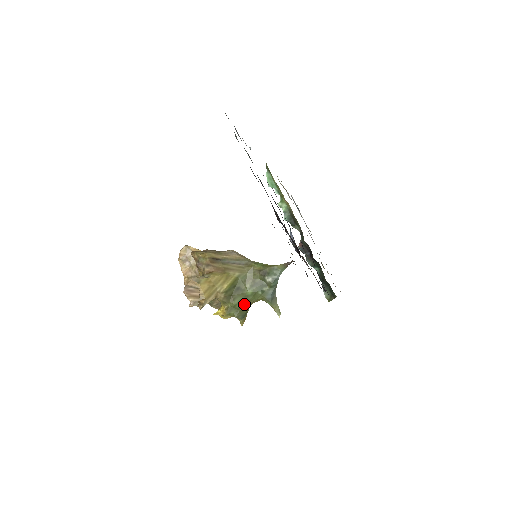
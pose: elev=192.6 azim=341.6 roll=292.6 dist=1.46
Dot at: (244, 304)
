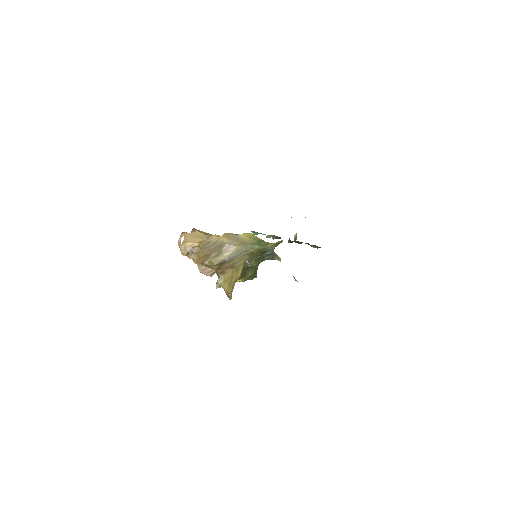
Dot at: (255, 271)
